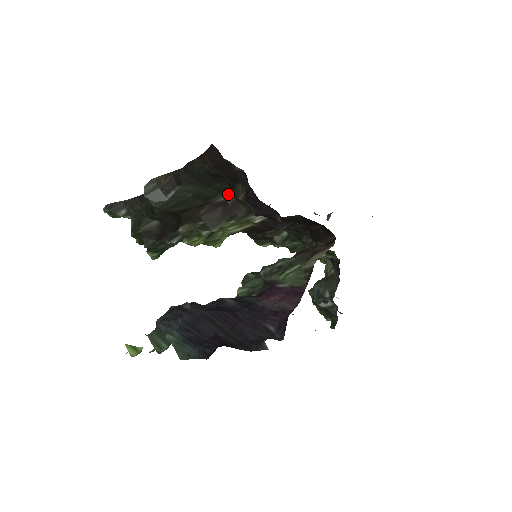
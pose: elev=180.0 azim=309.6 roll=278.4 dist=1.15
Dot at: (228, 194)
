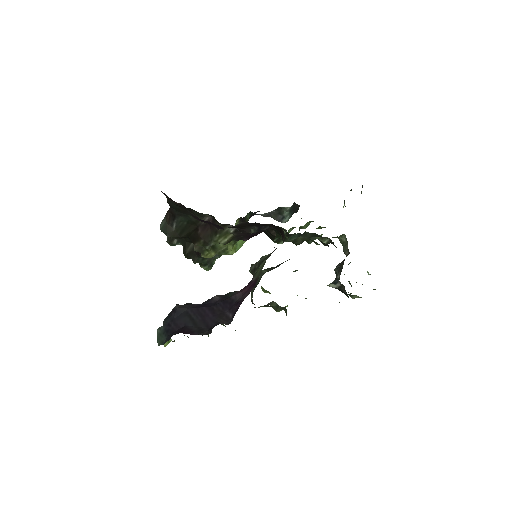
Dot at: (207, 216)
